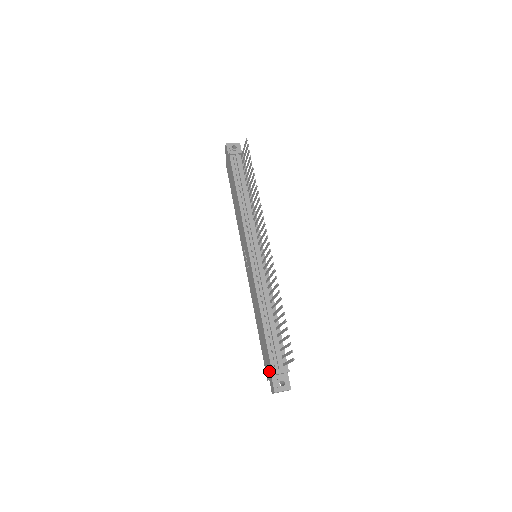
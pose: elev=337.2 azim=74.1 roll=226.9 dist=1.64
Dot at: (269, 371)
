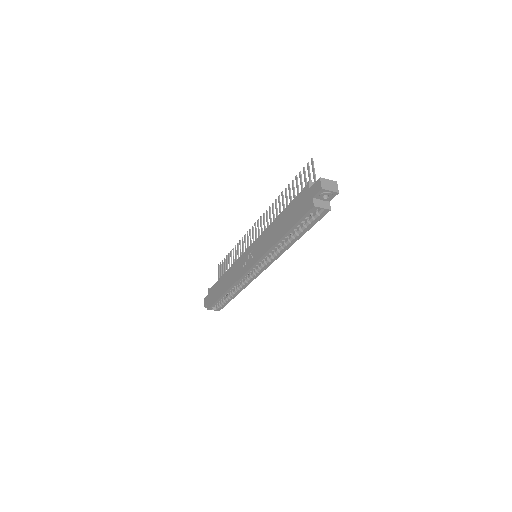
Dot at: (306, 195)
